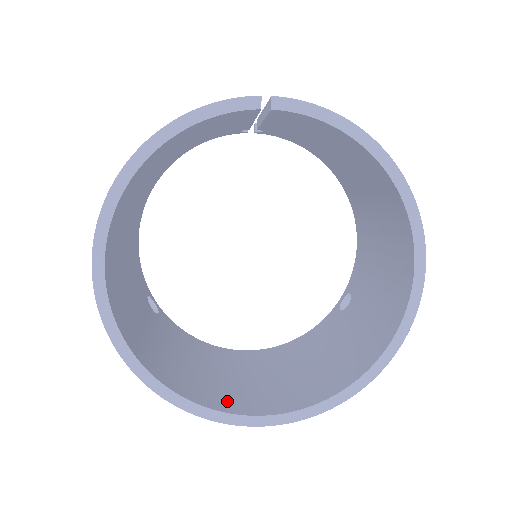
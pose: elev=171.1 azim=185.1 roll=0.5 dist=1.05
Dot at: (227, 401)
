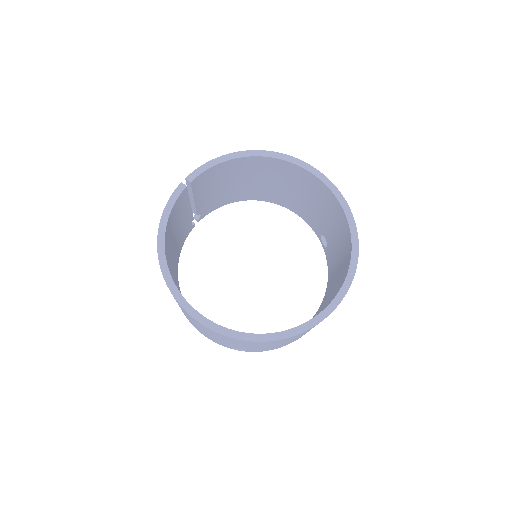
Dot at: occluded
